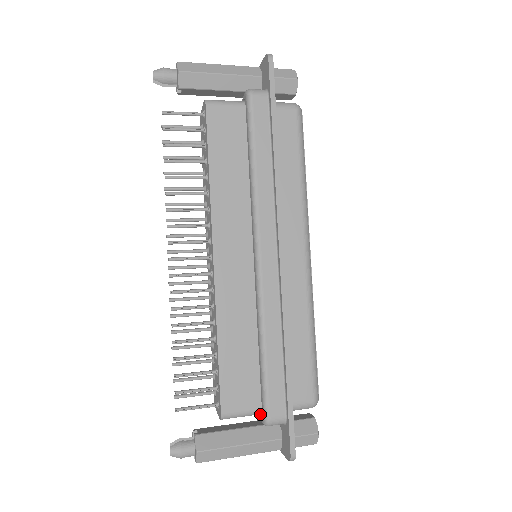
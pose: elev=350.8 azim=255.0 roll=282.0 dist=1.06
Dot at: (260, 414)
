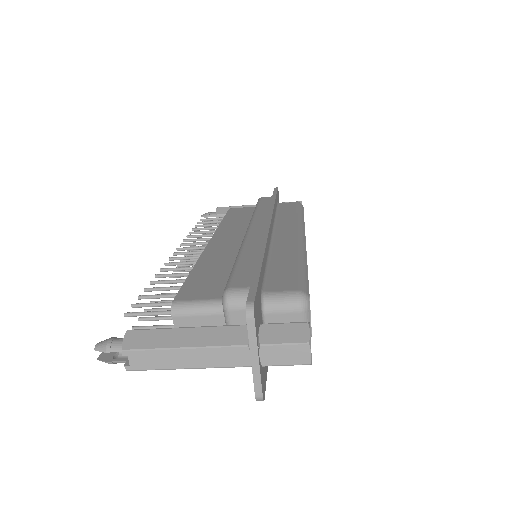
Dot at: (227, 317)
